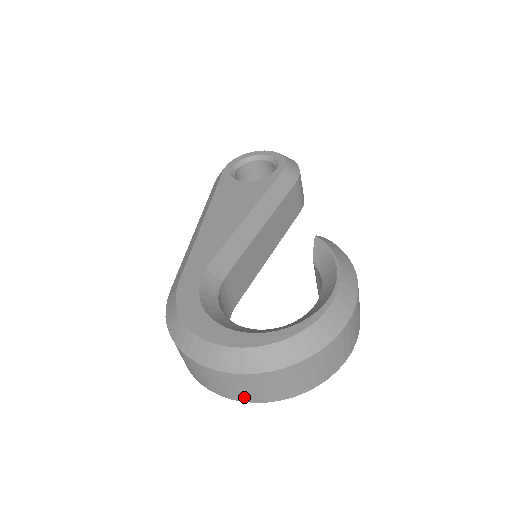
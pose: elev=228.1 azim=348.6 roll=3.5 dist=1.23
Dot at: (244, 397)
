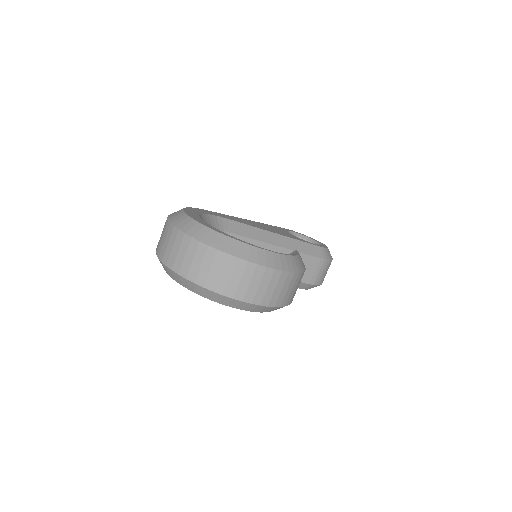
Dot at: (170, 260)
